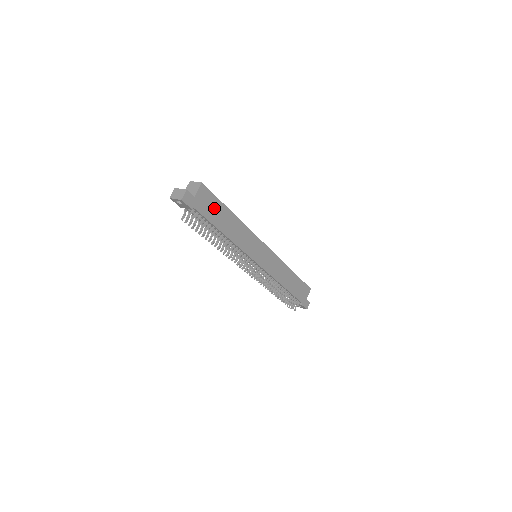
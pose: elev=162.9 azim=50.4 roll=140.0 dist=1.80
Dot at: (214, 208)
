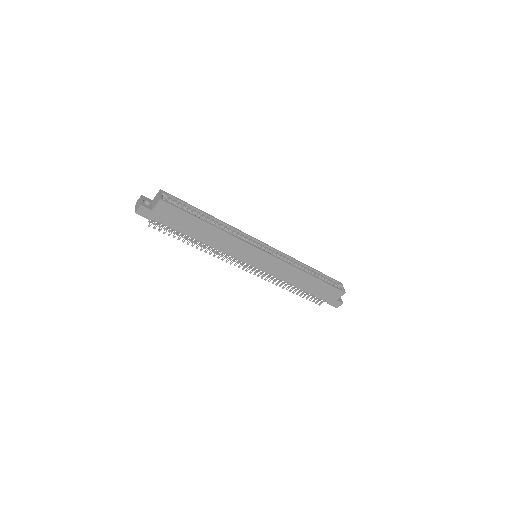
Dot at: (181, 219)
